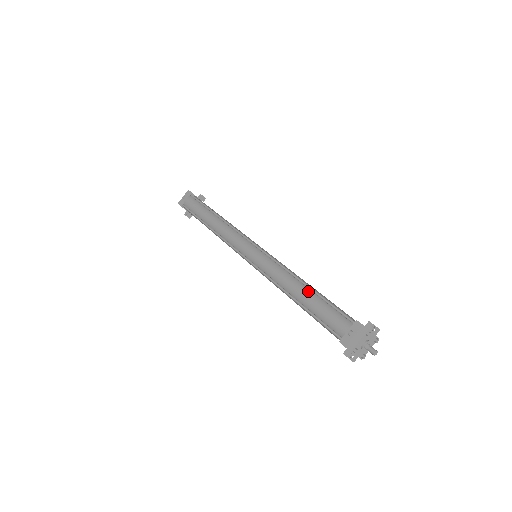
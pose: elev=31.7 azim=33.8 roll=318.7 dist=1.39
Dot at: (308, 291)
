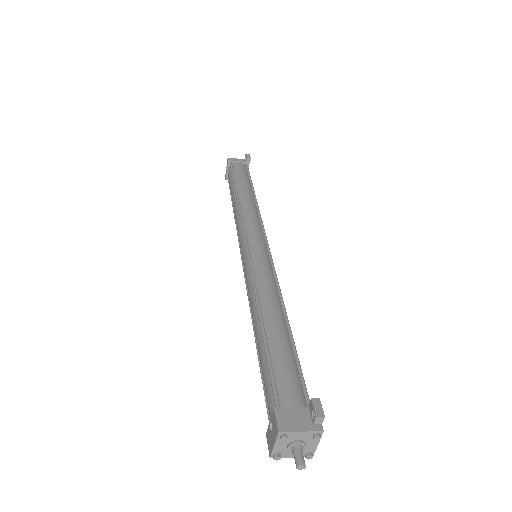
Dot at: (260, 334)
